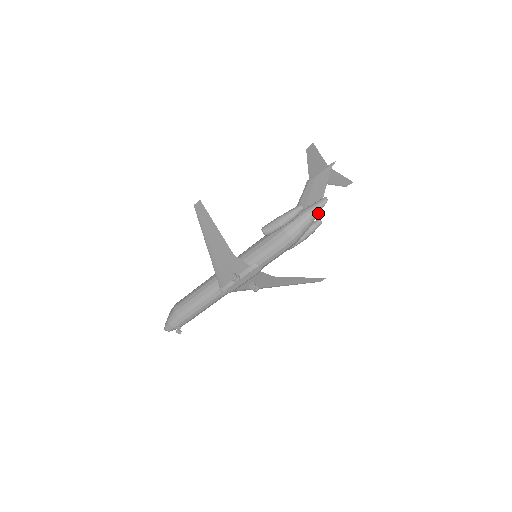
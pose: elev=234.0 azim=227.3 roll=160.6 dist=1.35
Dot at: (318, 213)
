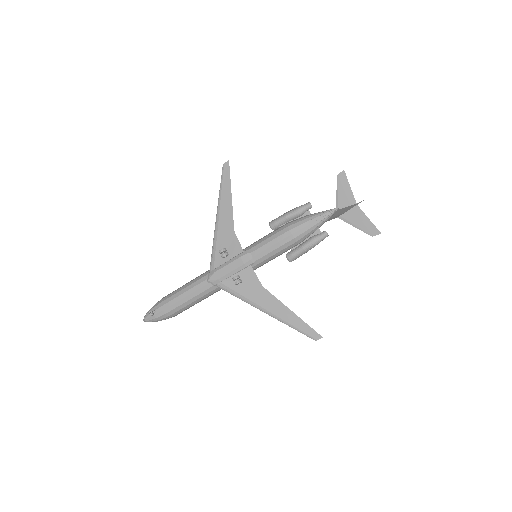
Dot at: (324, 216)
